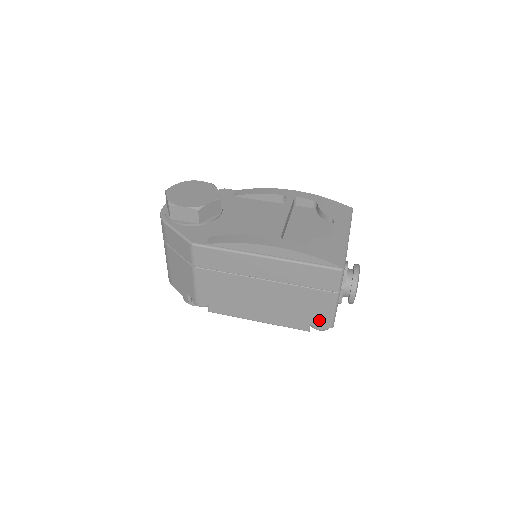
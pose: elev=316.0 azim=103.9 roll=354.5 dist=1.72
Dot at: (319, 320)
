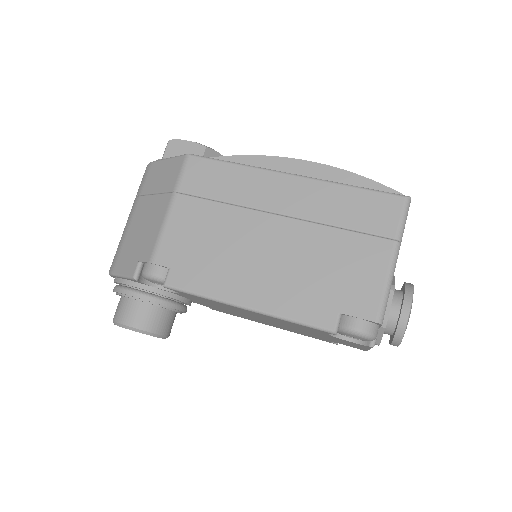
Dot at: (359, 302)
